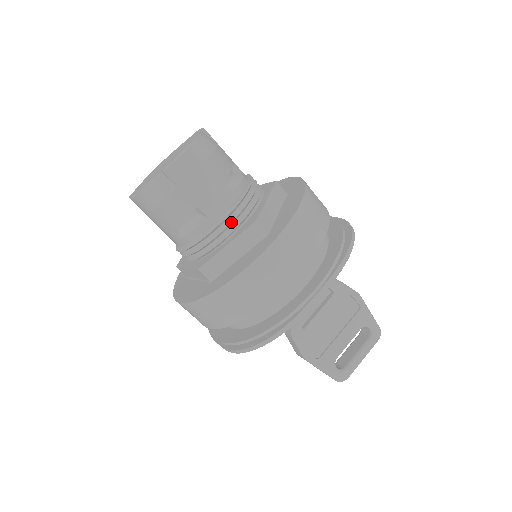
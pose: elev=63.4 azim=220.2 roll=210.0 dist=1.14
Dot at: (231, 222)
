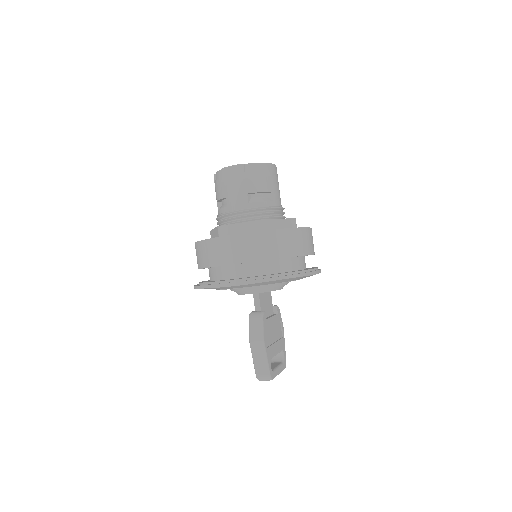
Dot at: (282, 212)
